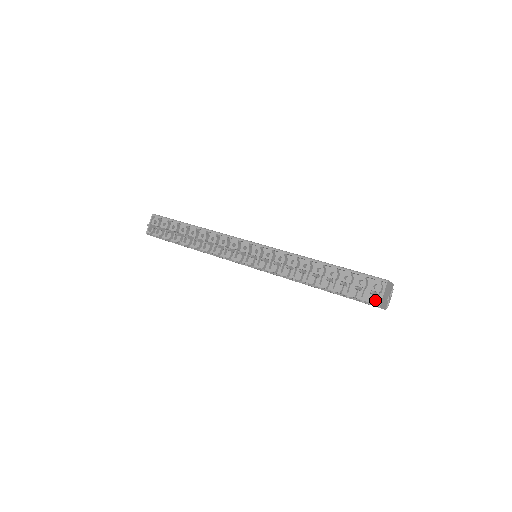
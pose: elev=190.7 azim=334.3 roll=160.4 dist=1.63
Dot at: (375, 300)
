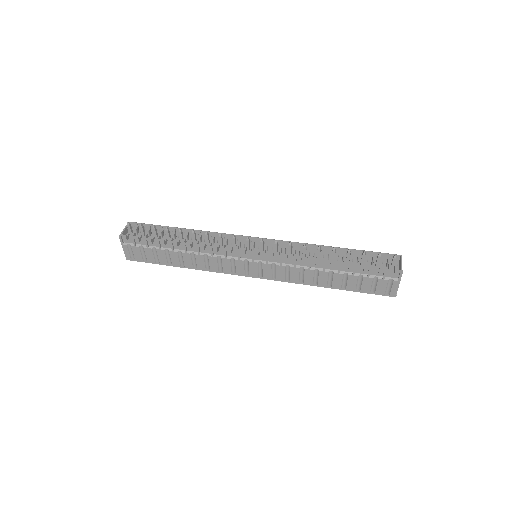
Dot at: (395, 270)
